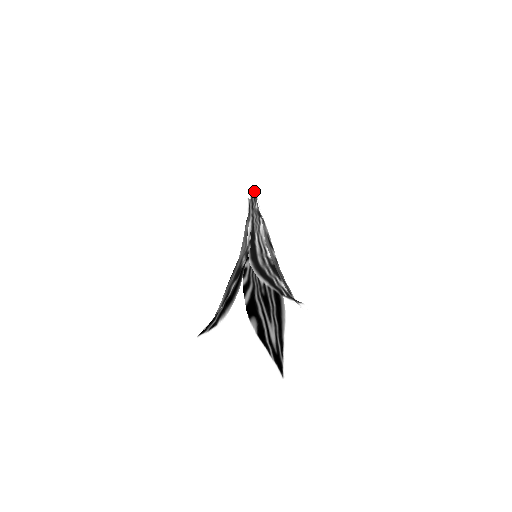
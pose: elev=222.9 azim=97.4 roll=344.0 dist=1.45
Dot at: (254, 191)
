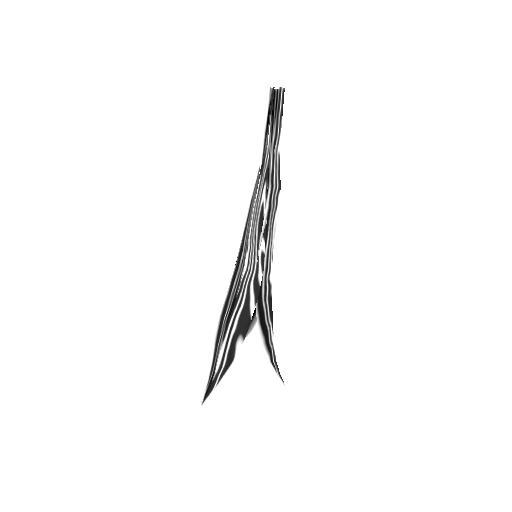
Dot at: (284, 90)
